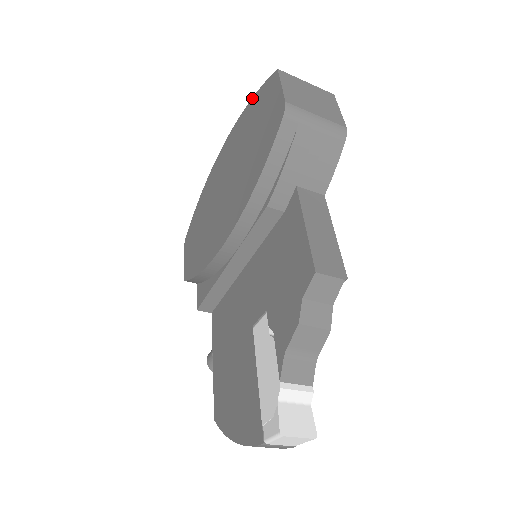
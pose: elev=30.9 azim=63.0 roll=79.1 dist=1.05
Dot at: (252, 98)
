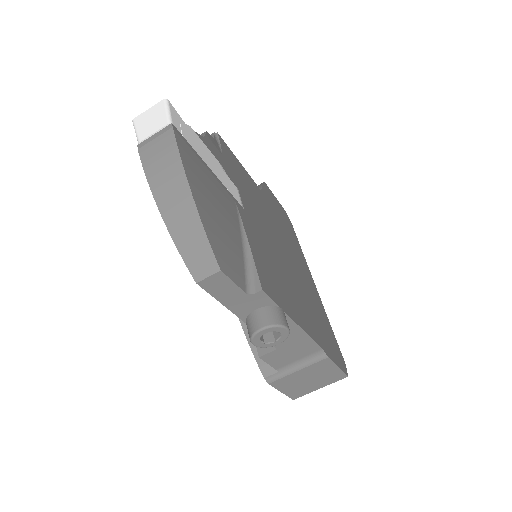
Dot at: occluded
